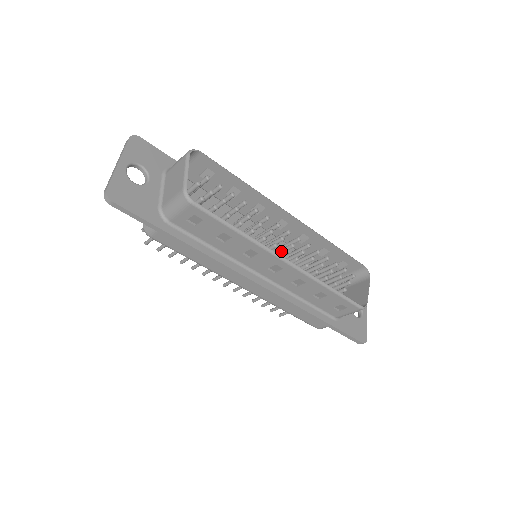
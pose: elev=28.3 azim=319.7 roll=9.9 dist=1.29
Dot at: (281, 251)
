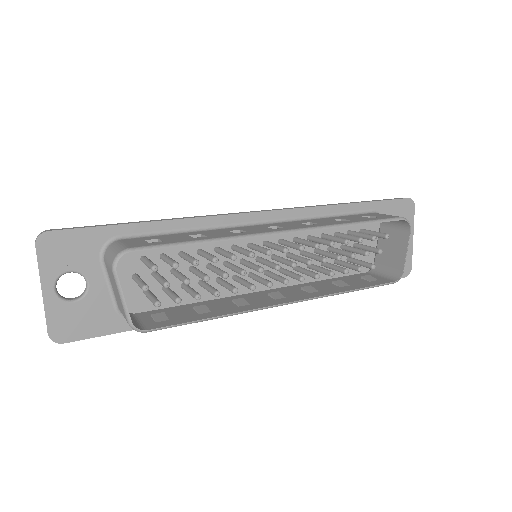
Dot at: (282, 263)
